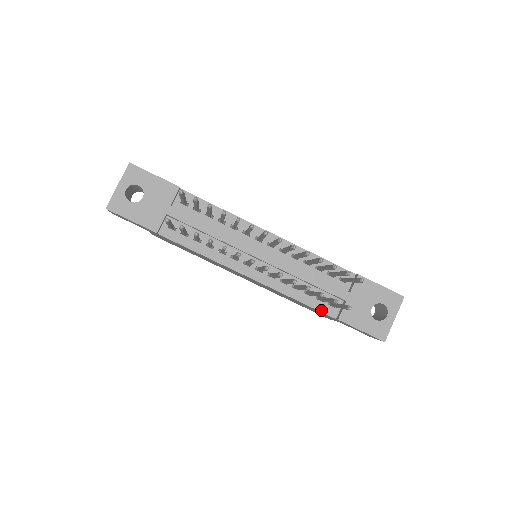
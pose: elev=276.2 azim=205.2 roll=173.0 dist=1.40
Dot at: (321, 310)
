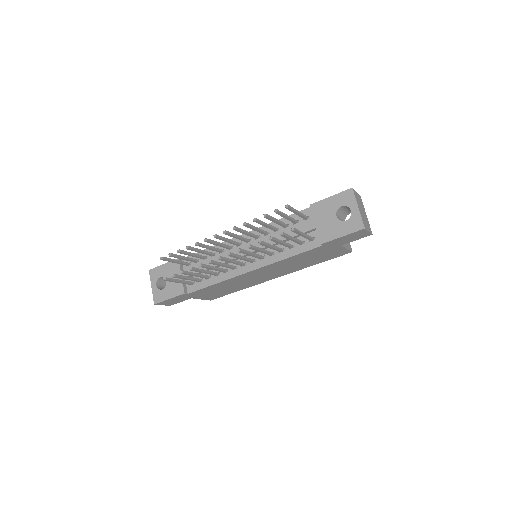
Dot at: (308, 249)
